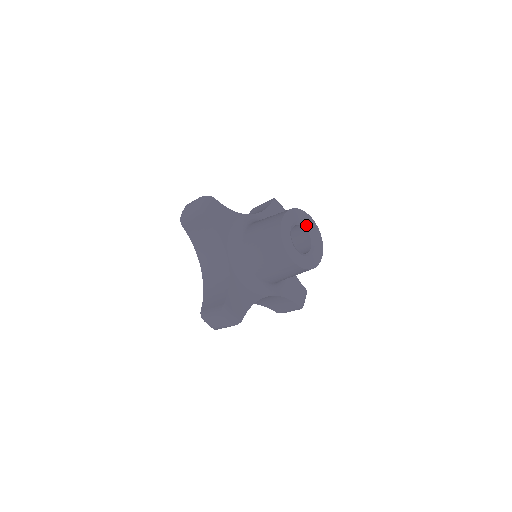
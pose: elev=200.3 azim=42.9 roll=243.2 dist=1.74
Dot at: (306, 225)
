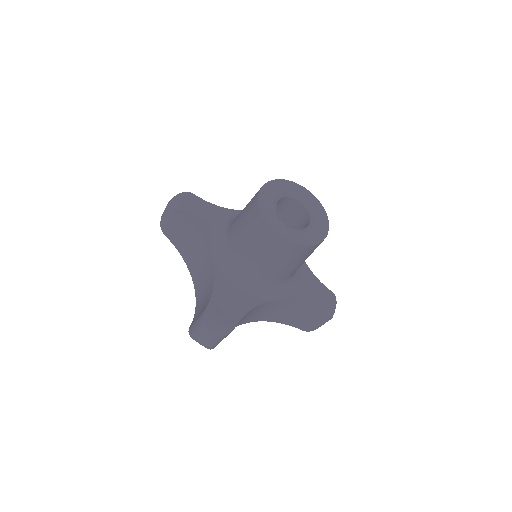
Dot at: (300, 197)
